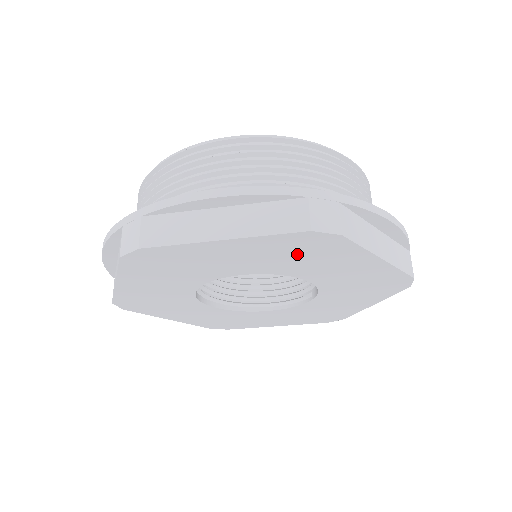
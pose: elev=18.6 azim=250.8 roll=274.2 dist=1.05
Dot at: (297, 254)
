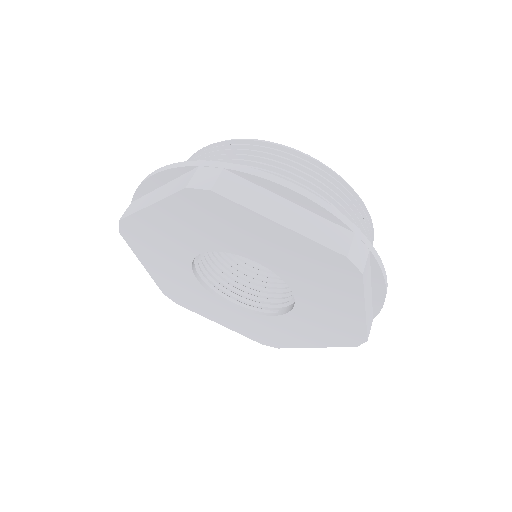
Dot at: (315, 269)
